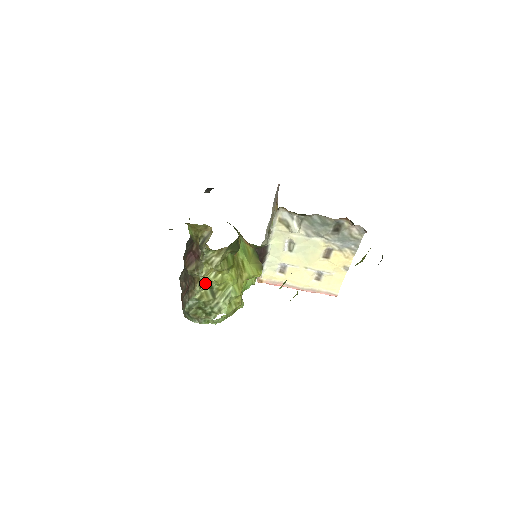
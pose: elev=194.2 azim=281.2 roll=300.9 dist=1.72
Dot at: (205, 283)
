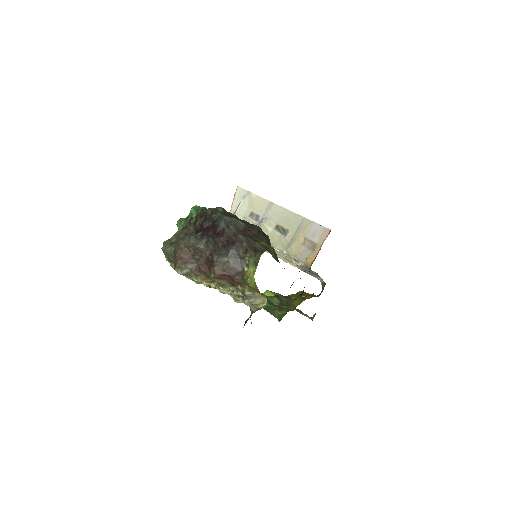
Dot at: (214, 288)
